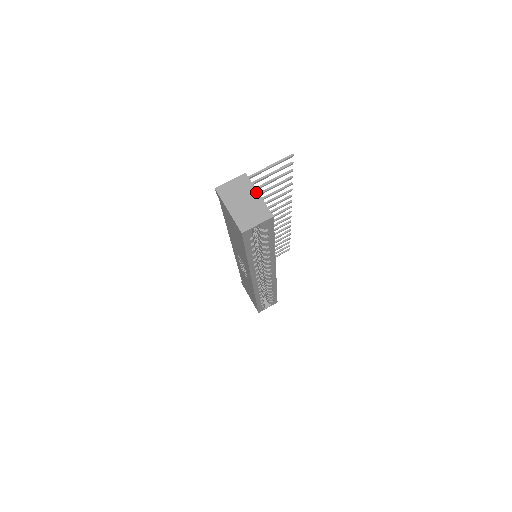
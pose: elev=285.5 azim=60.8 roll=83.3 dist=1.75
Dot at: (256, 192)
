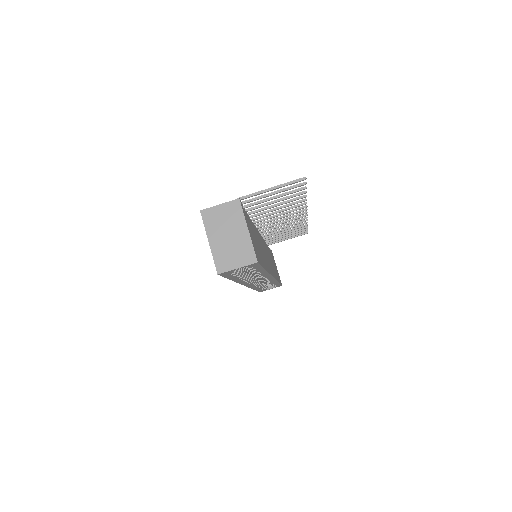
Dot at: (245, 226)
